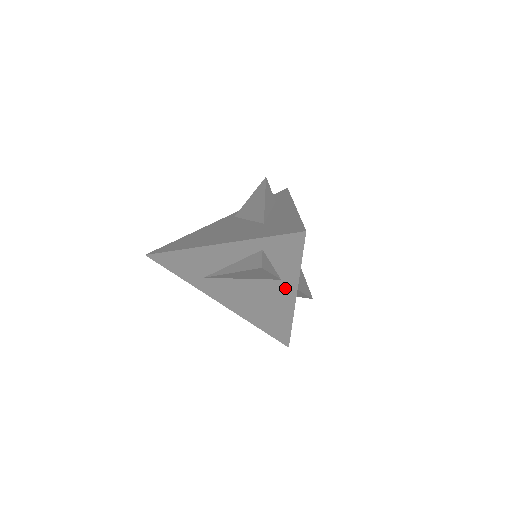
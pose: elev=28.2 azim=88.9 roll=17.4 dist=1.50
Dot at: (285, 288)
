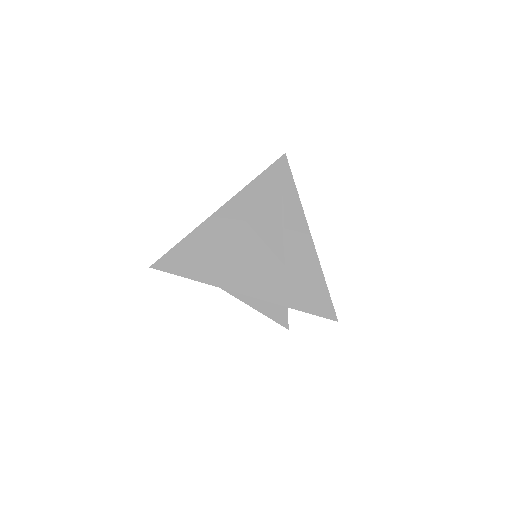
Dot at: occluded
